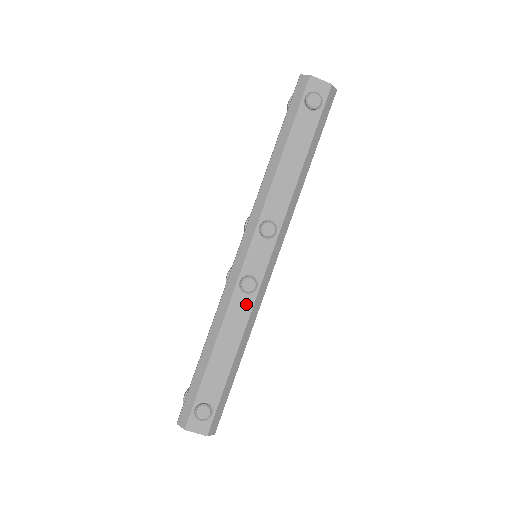
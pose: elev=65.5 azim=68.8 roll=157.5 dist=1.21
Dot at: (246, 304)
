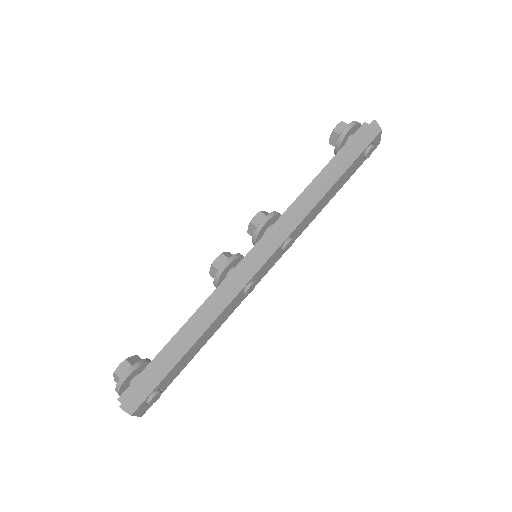
Dot at: (237, 303)
